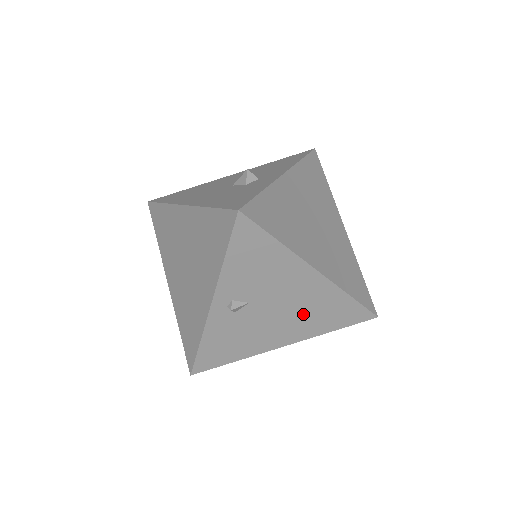
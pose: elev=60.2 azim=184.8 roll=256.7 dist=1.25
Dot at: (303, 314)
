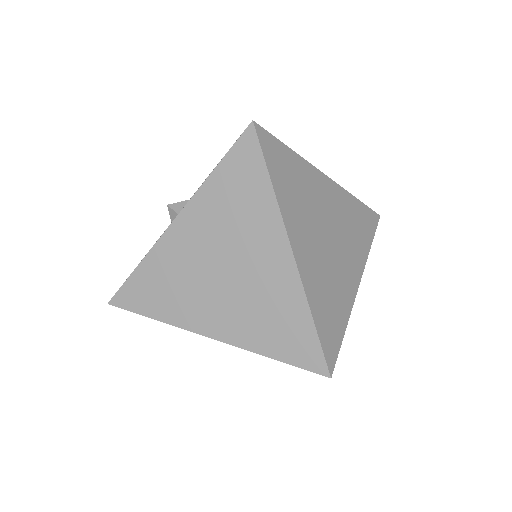
Dot at: occluded
